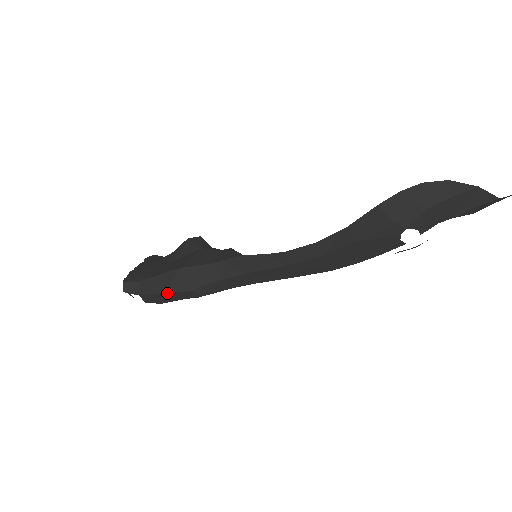
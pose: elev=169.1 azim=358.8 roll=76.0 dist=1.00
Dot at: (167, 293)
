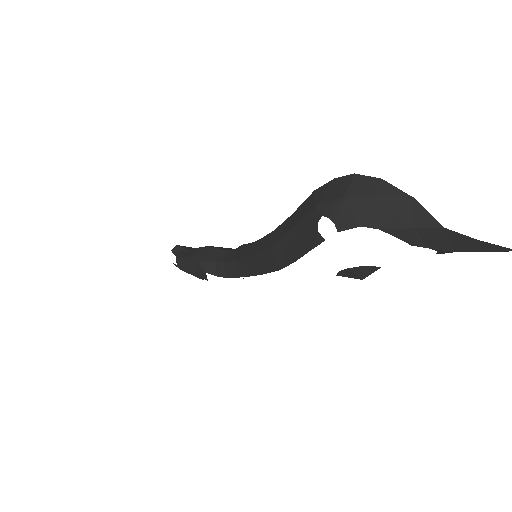
Dot at: (188, 259)
